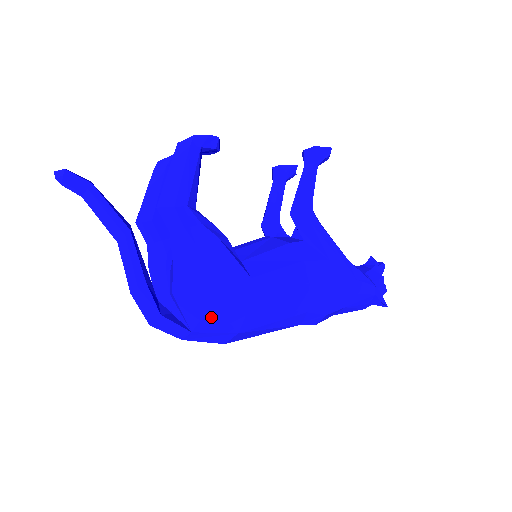
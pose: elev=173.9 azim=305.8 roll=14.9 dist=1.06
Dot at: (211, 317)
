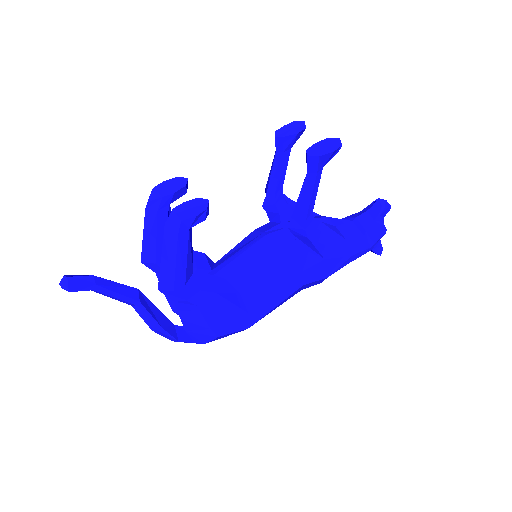
Dot at: (218, 338)
